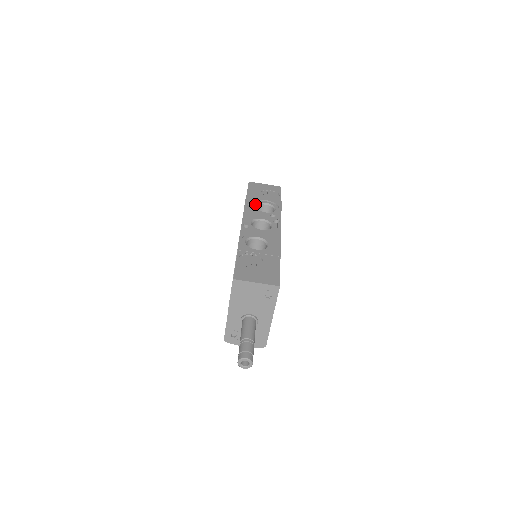
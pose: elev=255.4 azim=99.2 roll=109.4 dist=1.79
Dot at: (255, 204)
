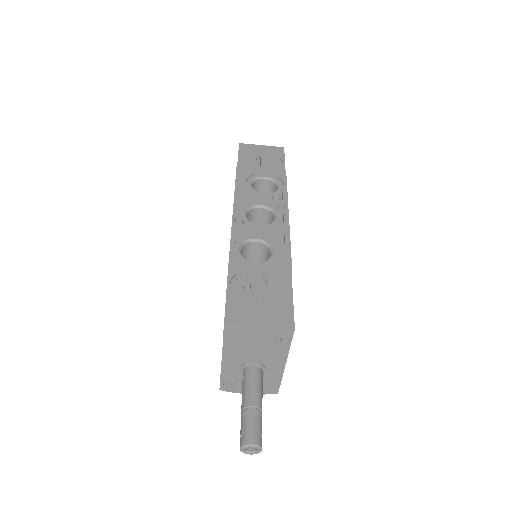
Dot at: (250, 180)
